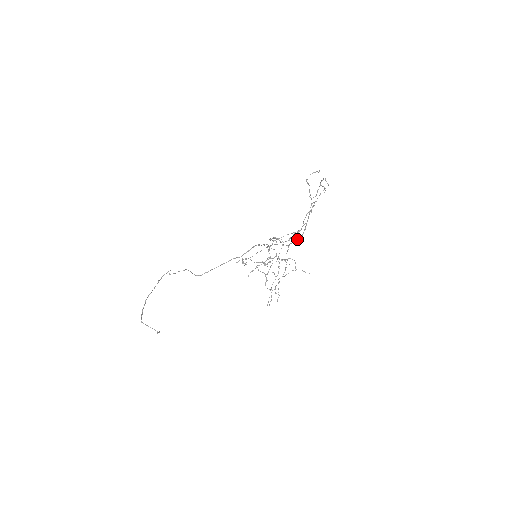
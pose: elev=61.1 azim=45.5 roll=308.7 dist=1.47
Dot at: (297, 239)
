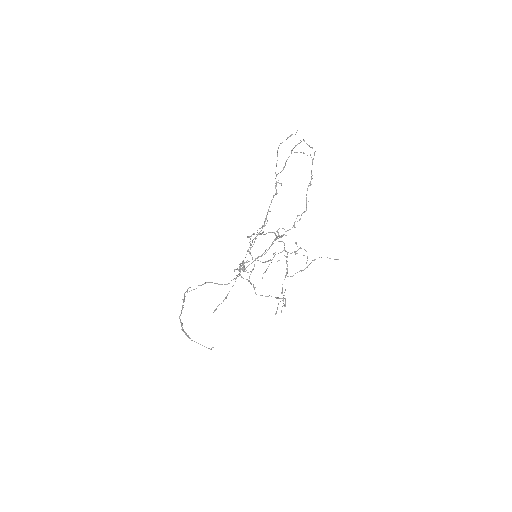
Dot at: (257, 235)
